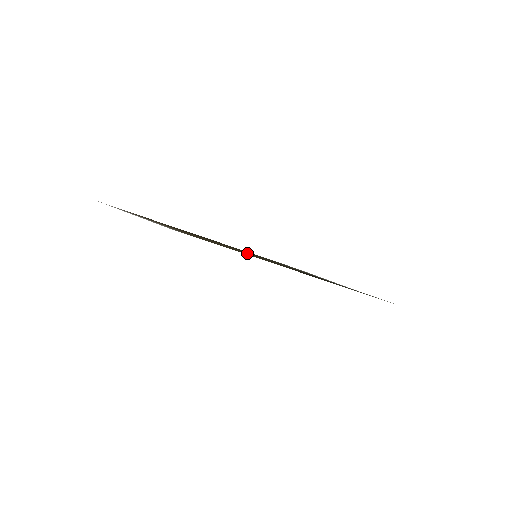
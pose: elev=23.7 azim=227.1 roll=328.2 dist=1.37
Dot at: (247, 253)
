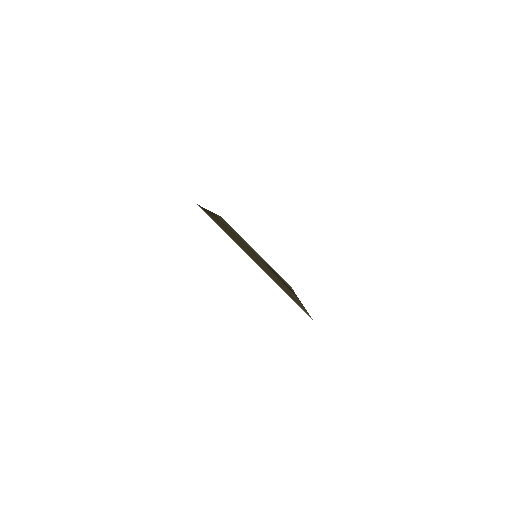
Dot at: (268, 269)
